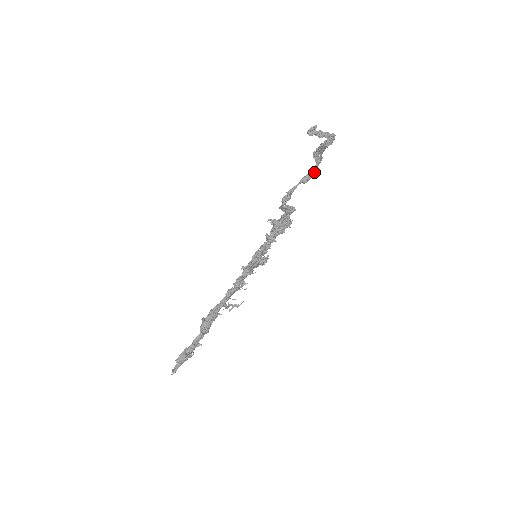
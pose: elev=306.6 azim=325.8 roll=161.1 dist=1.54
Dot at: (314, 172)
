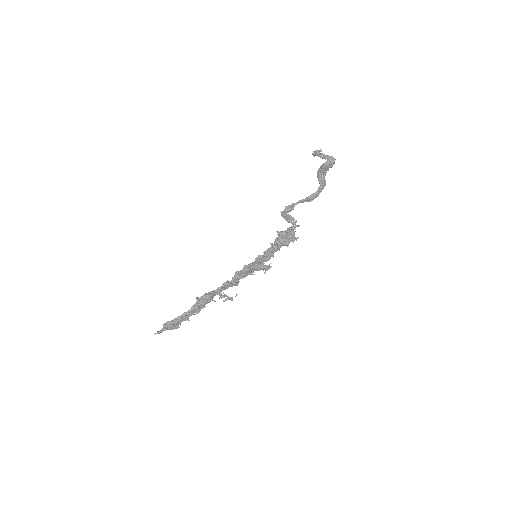
Dot at: (318, 192)
